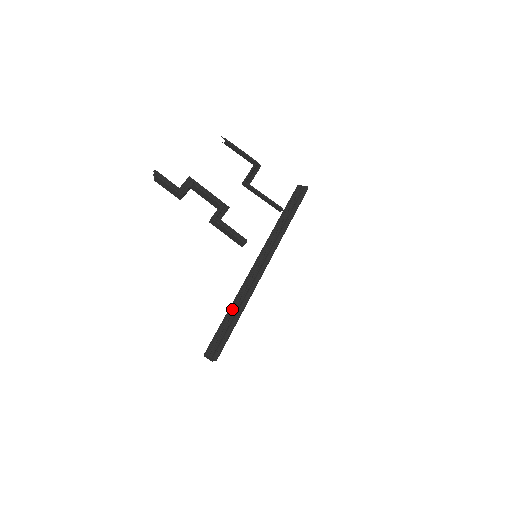
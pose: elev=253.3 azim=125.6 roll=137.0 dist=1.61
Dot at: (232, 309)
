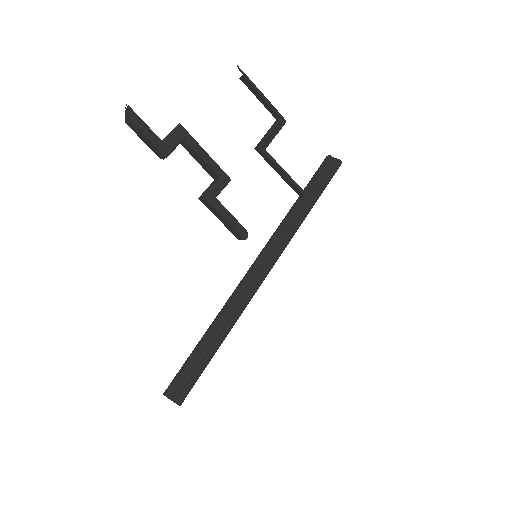
Dot at: (212, 331)
